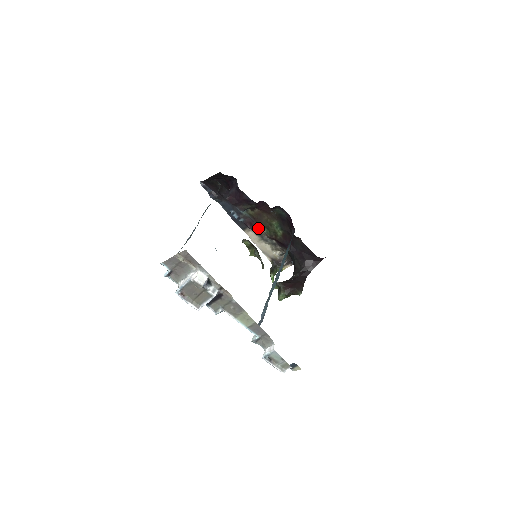
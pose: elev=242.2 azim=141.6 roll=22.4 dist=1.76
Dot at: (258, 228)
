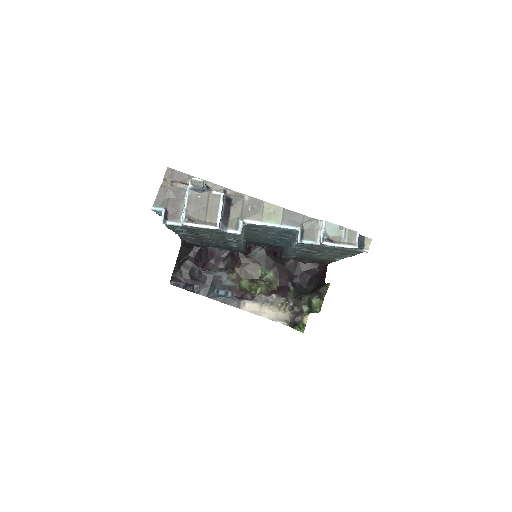
Dot at: occluded
